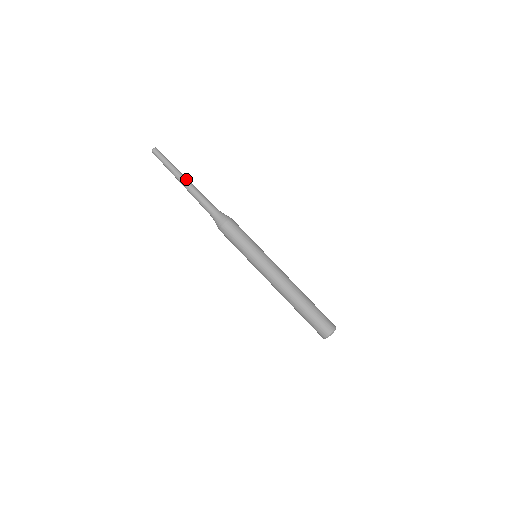
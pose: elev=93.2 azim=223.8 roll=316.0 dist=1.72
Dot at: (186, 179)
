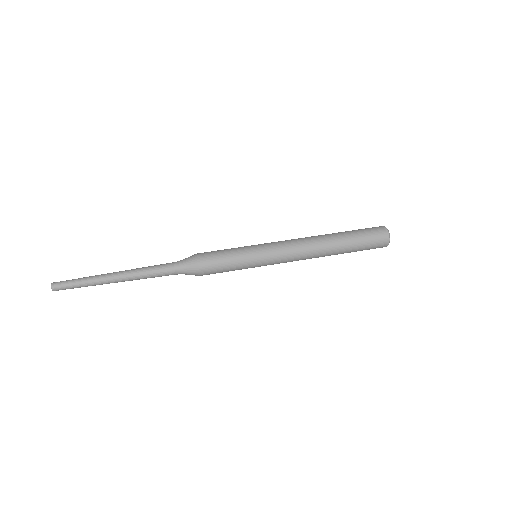
Dot at: (116, 274)
